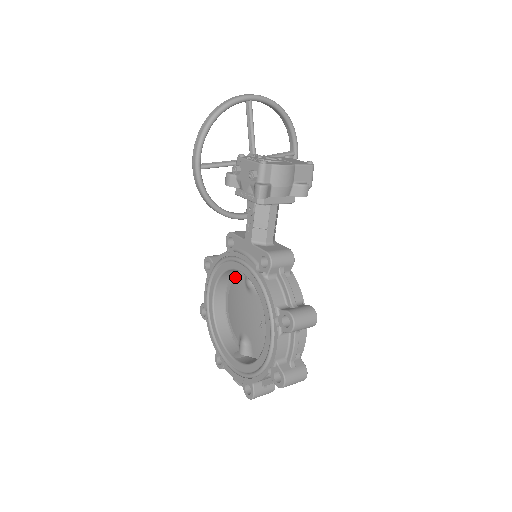
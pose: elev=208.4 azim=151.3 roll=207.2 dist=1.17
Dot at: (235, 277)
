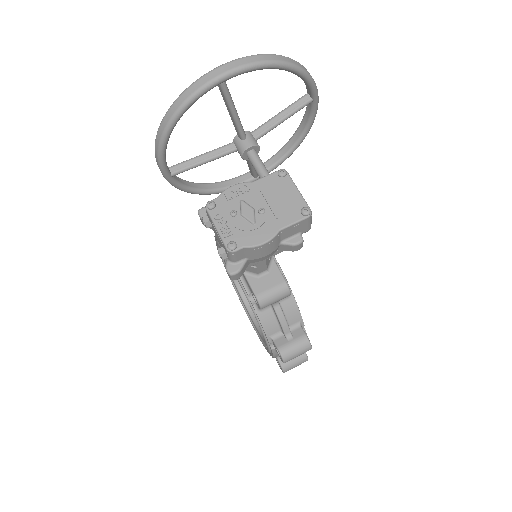
Dot at: occluded
